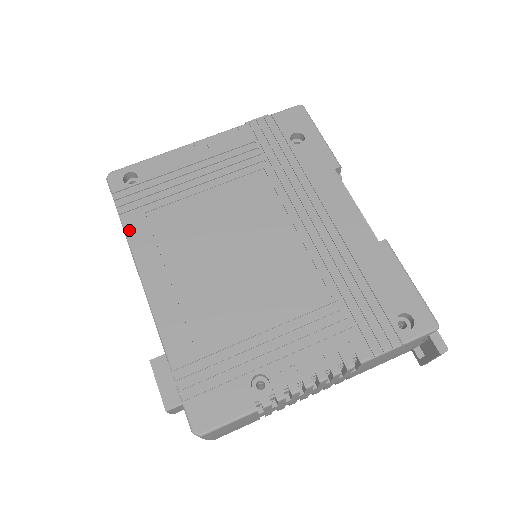
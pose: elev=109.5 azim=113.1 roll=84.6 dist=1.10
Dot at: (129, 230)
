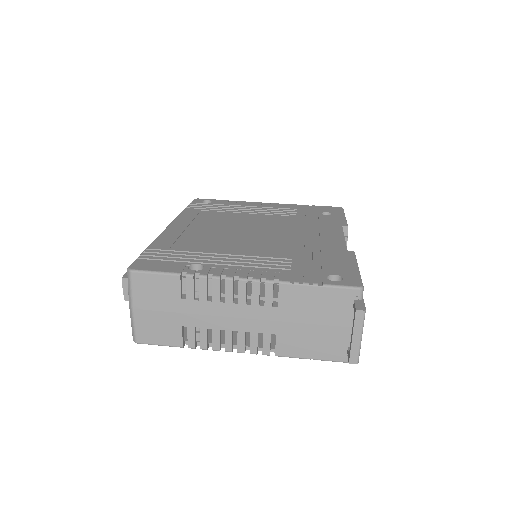
Dot at: (185, 211)
